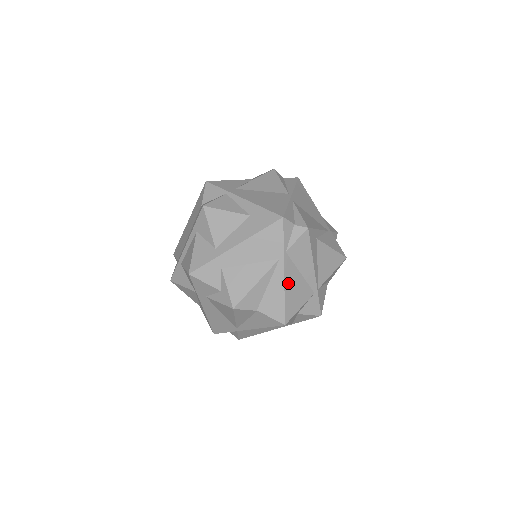
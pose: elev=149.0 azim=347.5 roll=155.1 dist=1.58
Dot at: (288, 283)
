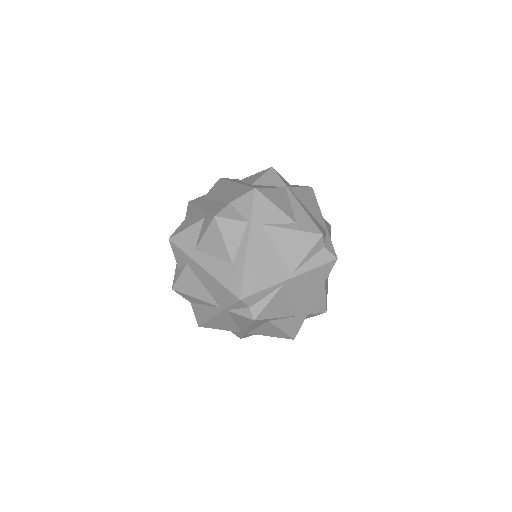
Dot at: (218, 319)
